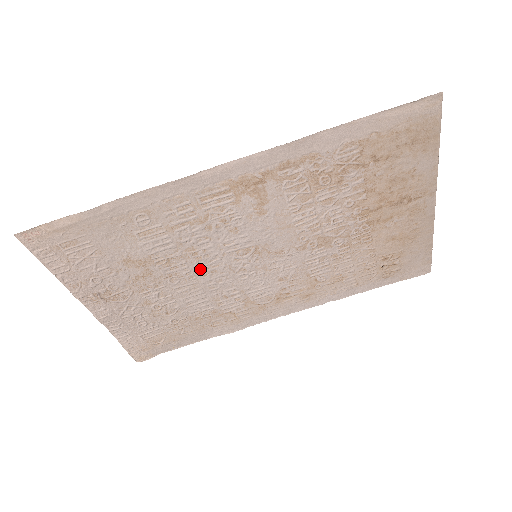
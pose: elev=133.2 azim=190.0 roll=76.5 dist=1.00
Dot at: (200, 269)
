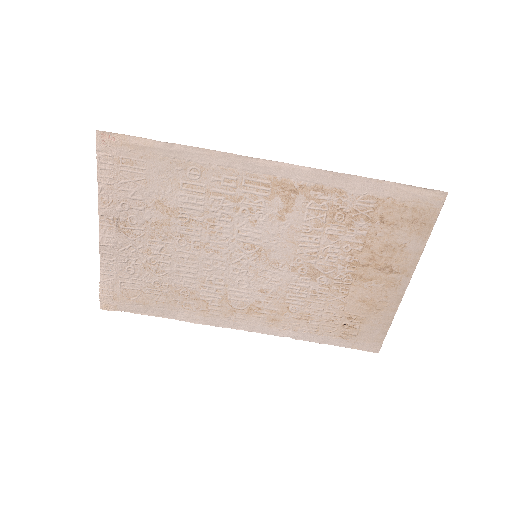
Dot at: (208, 243)
